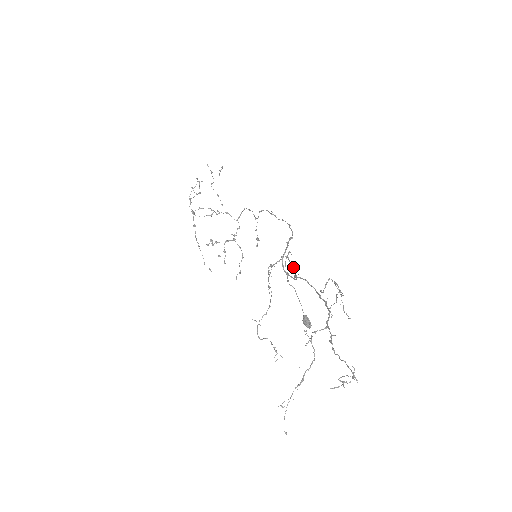
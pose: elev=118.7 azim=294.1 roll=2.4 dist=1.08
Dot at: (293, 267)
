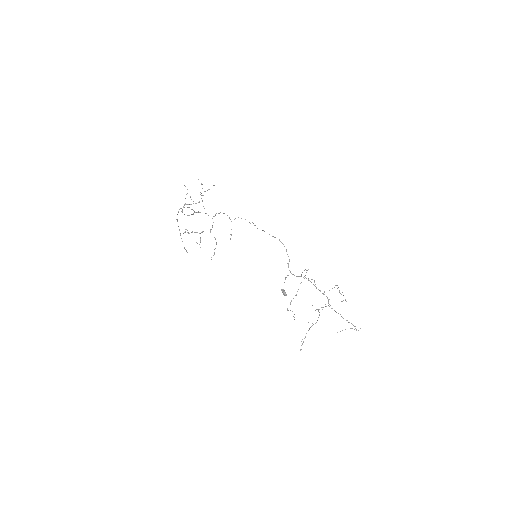
Dot at: occluded
